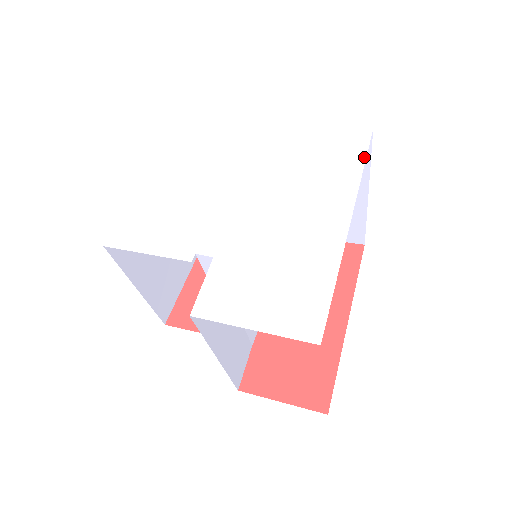
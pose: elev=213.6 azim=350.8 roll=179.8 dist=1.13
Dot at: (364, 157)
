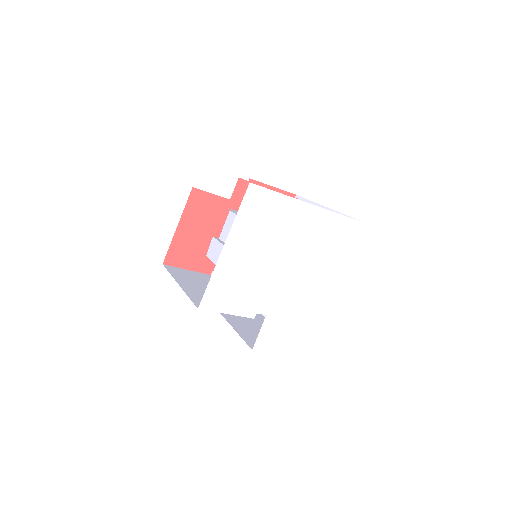
Dot at: (354, 246)
